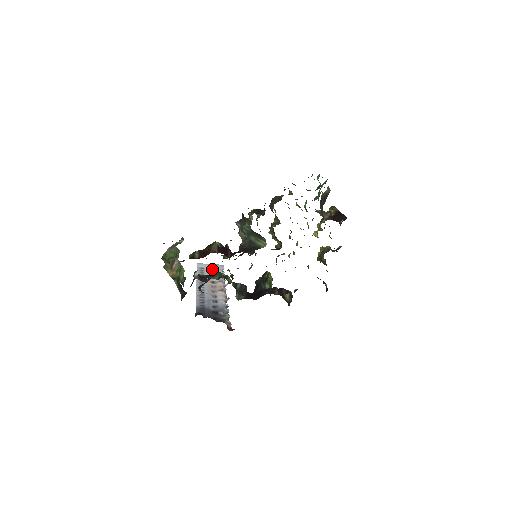
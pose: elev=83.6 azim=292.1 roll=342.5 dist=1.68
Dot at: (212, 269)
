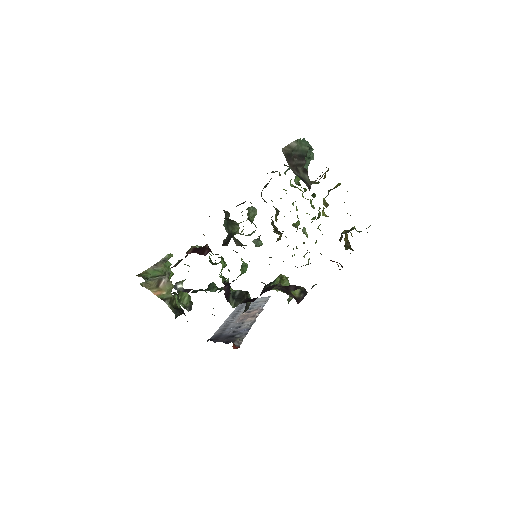
Dot at: (255, 302)
